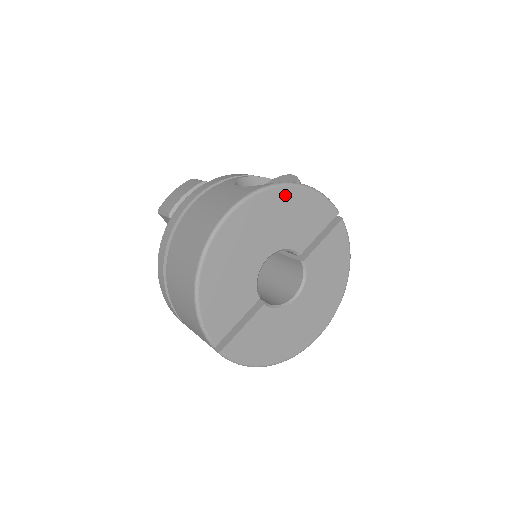
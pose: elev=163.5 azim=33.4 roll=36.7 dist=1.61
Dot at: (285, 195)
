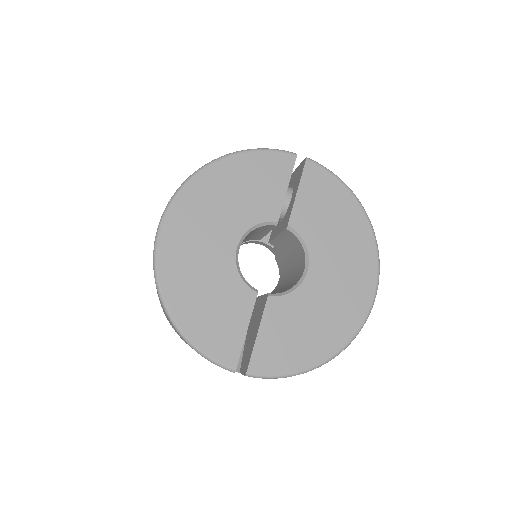
Dot at: (214, 175)
